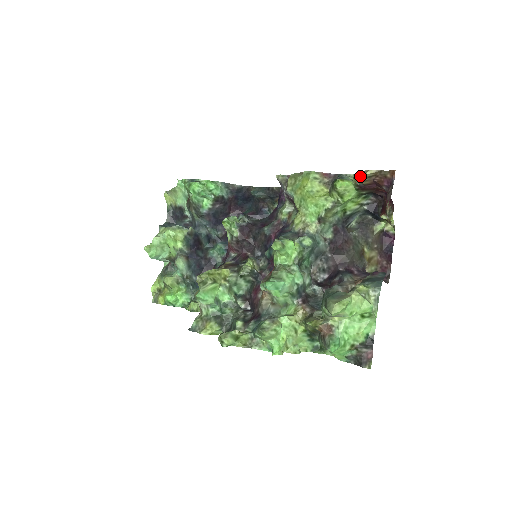
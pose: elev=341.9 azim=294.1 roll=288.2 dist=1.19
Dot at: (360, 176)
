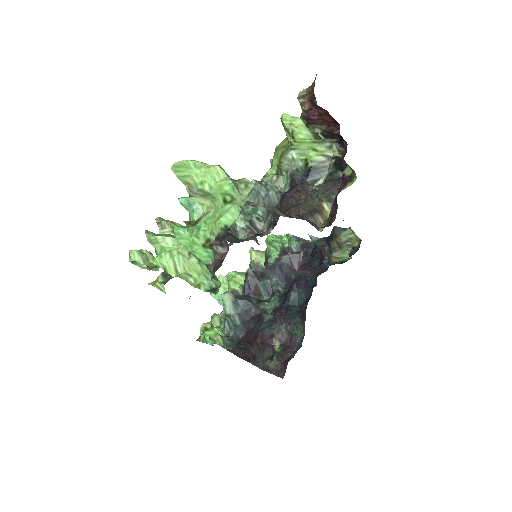
Dot at: (305, 106)
